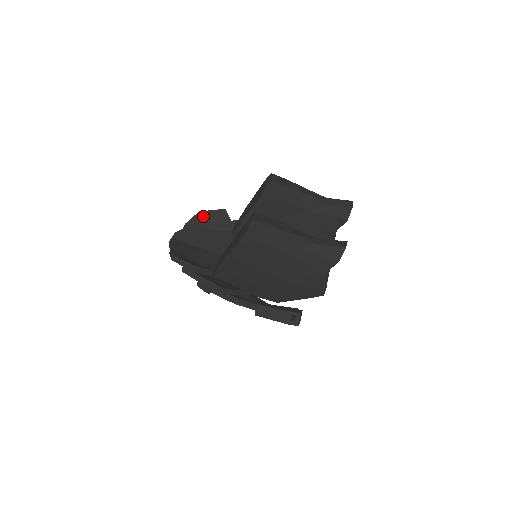
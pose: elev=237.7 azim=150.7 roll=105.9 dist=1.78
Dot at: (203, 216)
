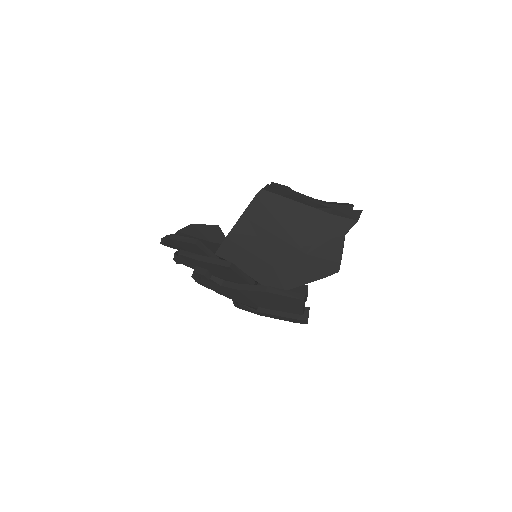
Dot at: (196, 228)
